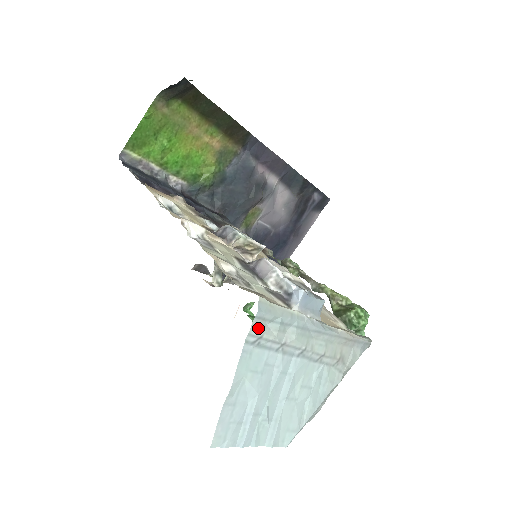
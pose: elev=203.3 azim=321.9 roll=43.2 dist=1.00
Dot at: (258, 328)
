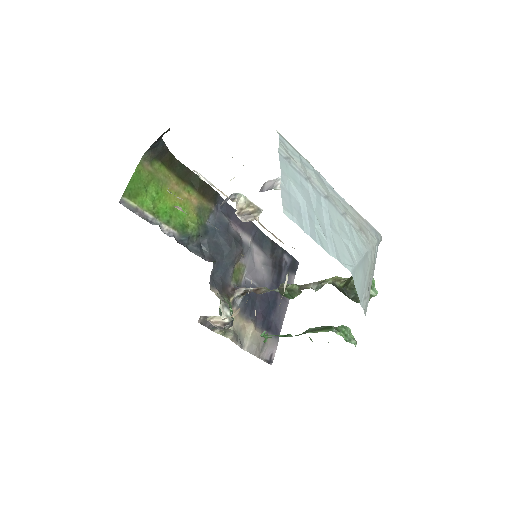
Dot at: (284, 150)
